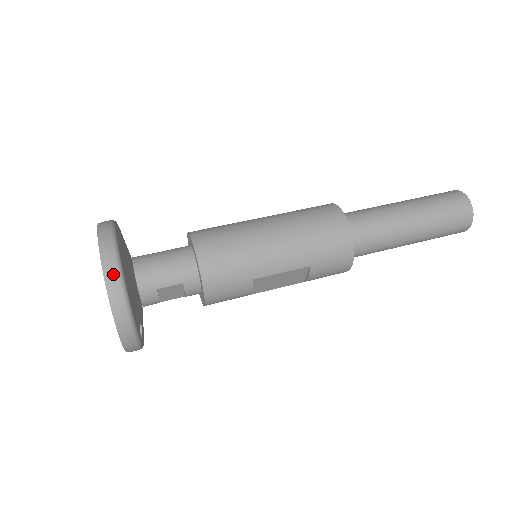
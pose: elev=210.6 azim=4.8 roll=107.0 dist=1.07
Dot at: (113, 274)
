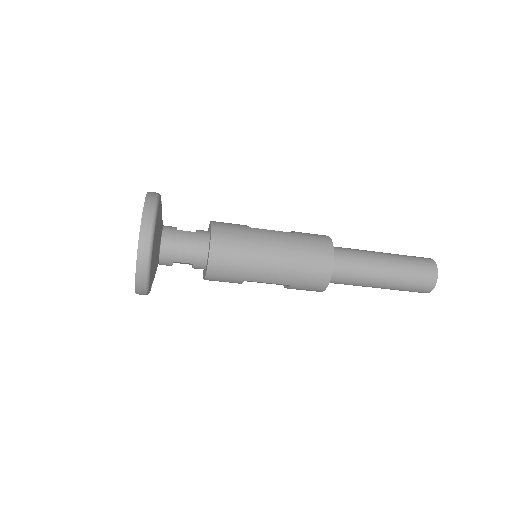
Dot at: (144, 257)
